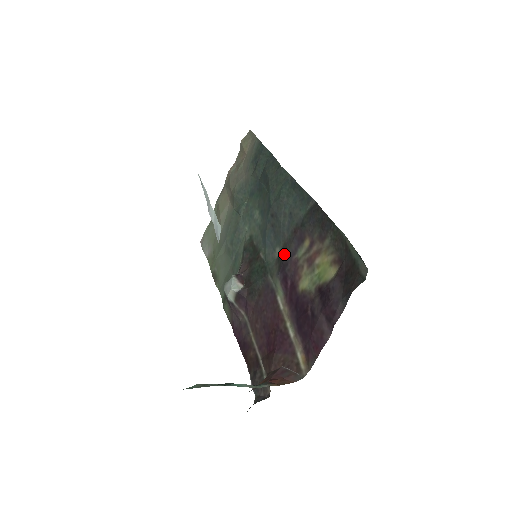
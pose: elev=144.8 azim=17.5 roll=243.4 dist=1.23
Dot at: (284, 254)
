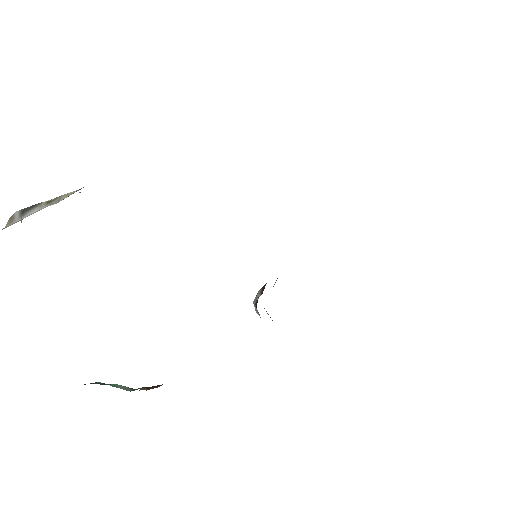
Dot at: occluded
